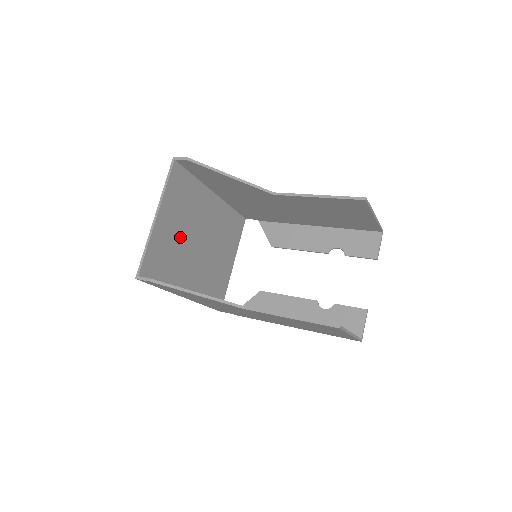
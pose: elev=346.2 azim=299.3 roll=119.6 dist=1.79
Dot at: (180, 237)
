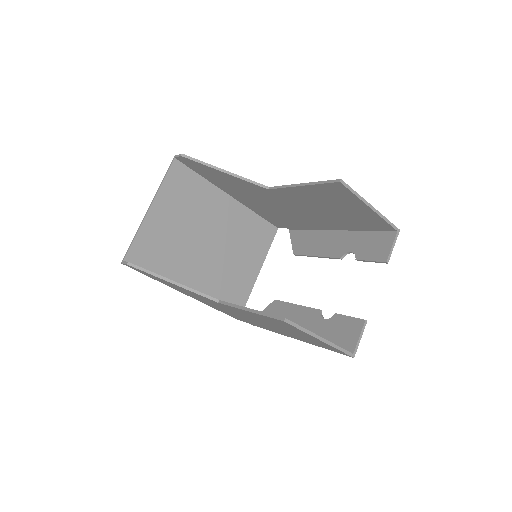
Dot at: (180, 232)
